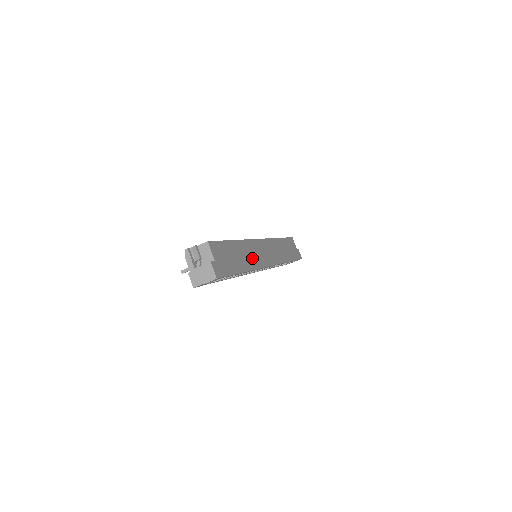
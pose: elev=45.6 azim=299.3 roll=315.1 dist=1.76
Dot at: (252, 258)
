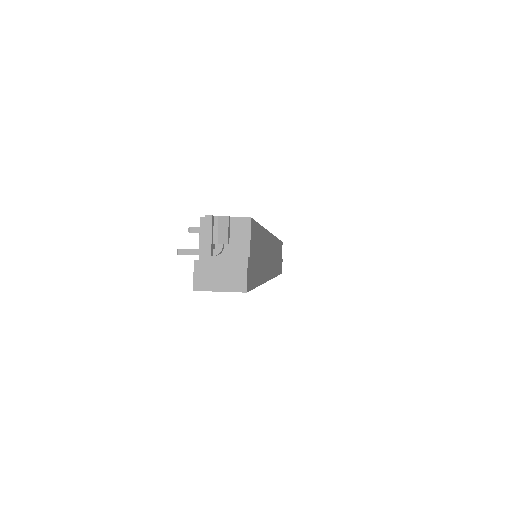
Dot at: (267, 262)
